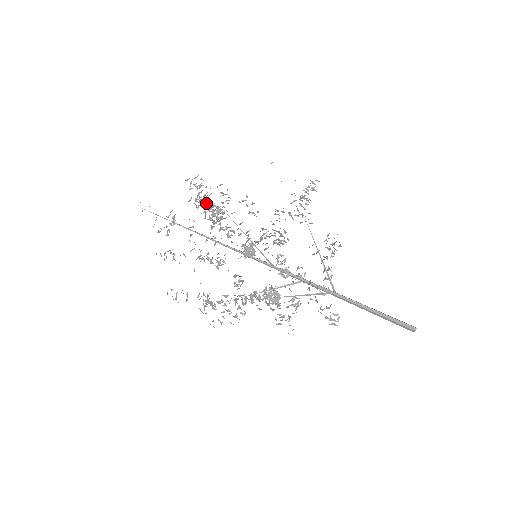
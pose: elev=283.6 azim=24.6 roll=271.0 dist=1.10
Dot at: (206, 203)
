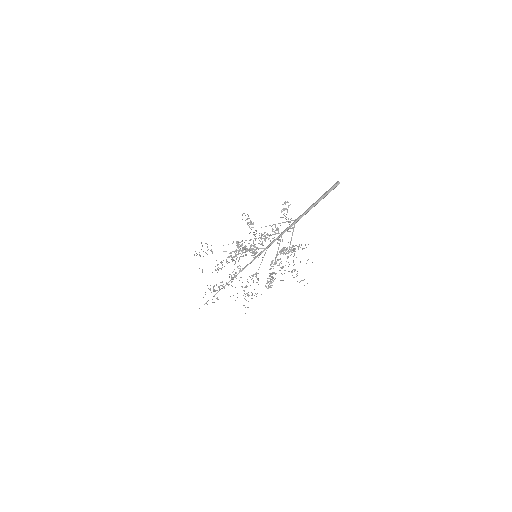
Dot at: occluded
